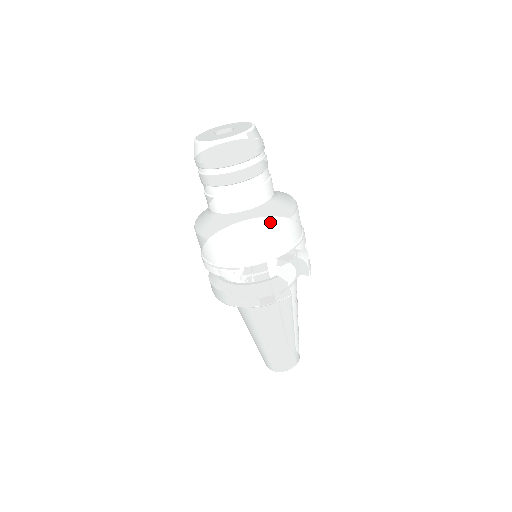
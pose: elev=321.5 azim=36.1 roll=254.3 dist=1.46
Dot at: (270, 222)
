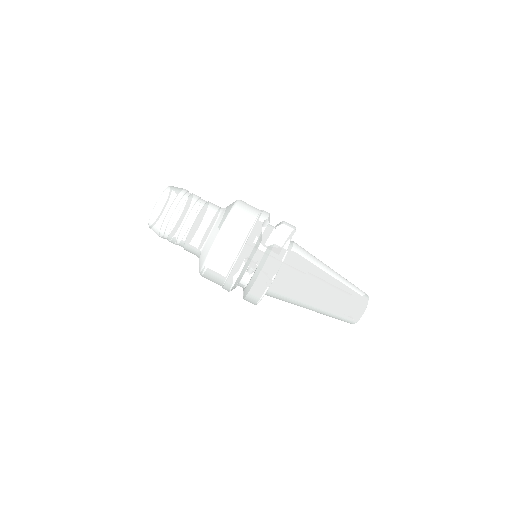
Dot at: (223, 221)
